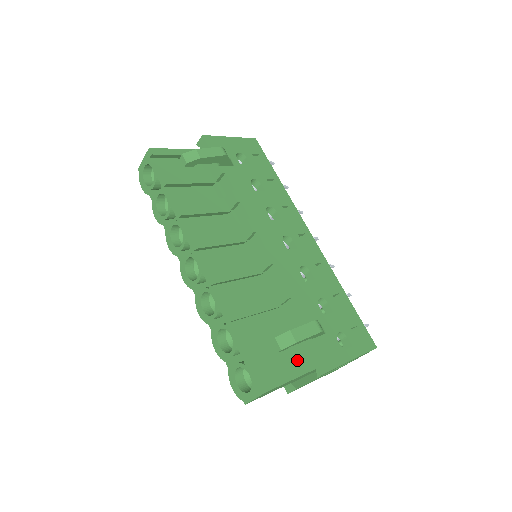
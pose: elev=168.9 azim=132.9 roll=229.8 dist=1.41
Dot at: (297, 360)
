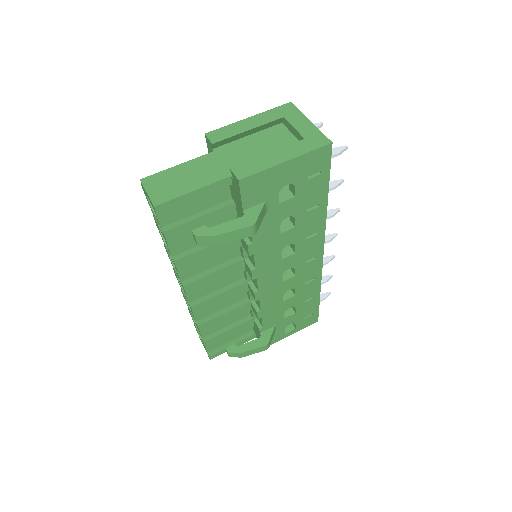
Dot at: (248, 330)
